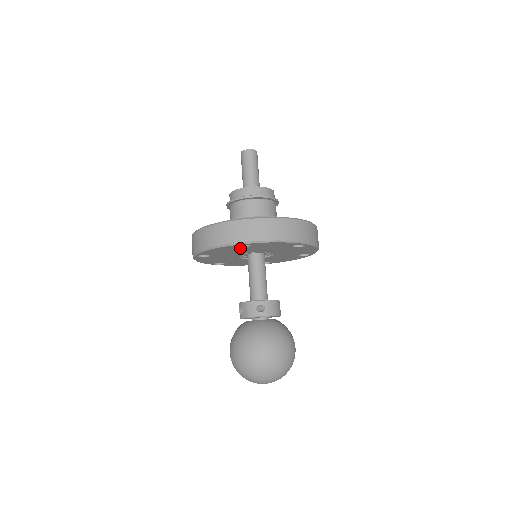
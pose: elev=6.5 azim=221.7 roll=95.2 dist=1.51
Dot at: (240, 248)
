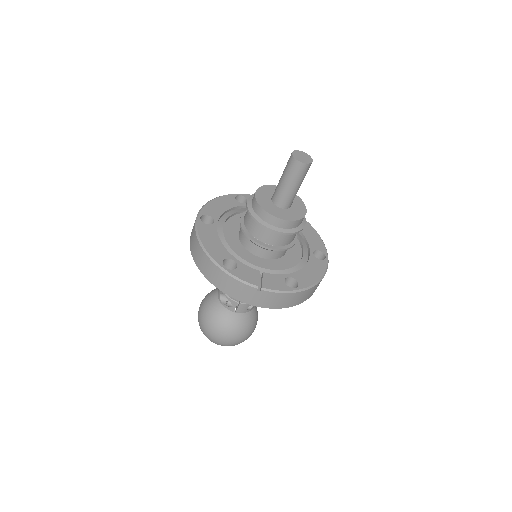
Dot at: occluded
